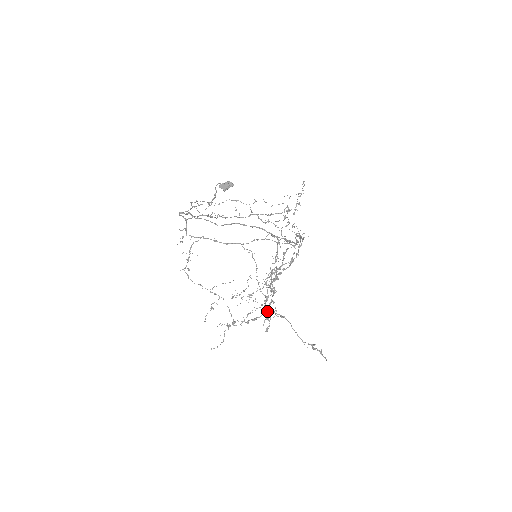
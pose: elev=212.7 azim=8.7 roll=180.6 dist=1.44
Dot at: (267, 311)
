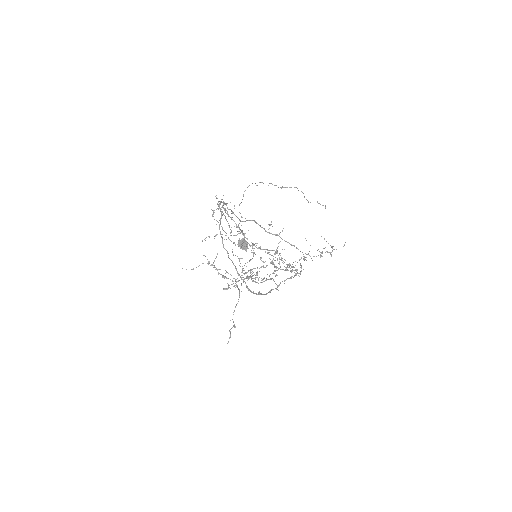
Dot at: occluded
